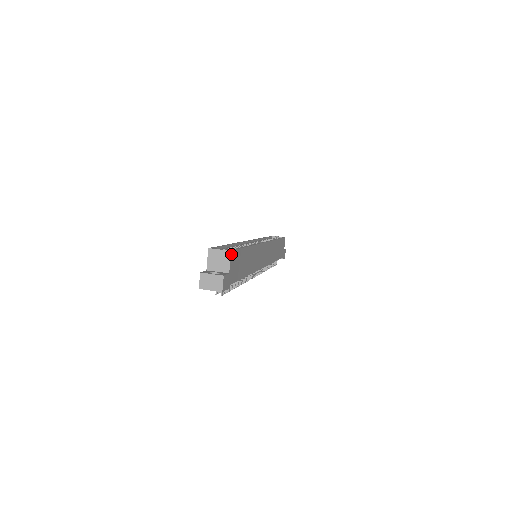
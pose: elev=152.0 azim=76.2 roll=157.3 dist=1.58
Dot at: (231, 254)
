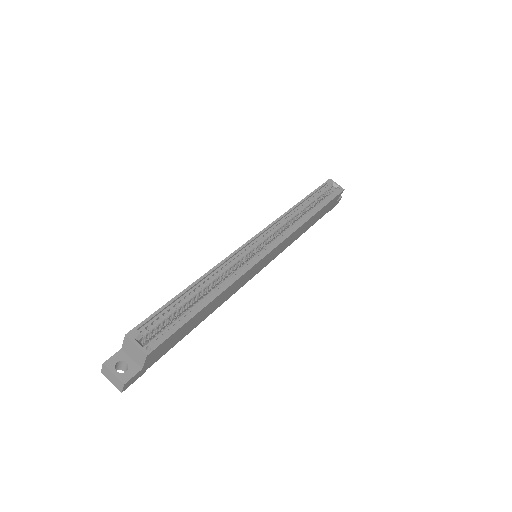
Dot at: (148, 355)
